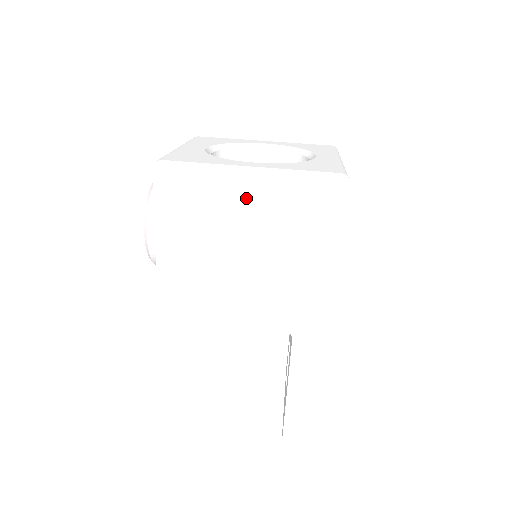
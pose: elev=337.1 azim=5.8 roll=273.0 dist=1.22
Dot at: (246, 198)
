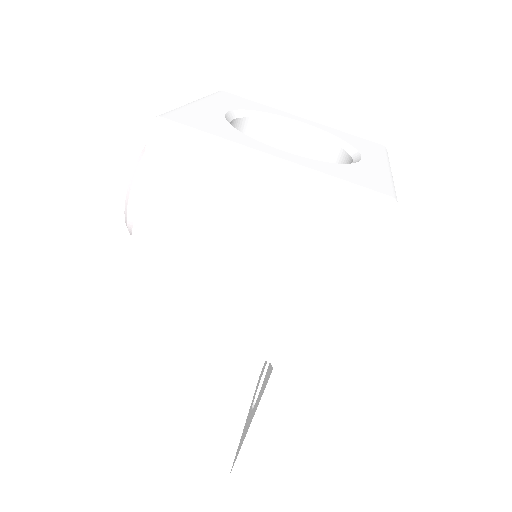
Dot at: (259, 194)
